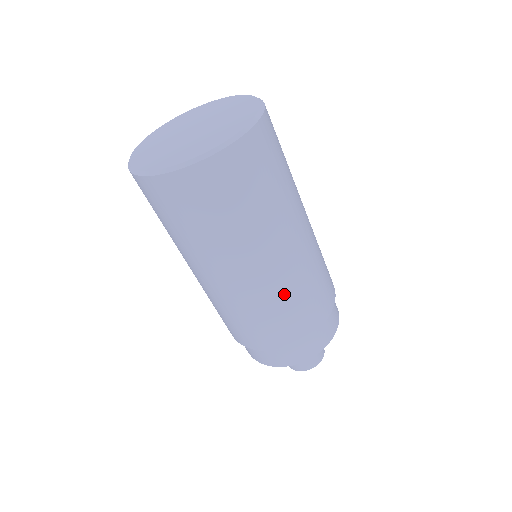
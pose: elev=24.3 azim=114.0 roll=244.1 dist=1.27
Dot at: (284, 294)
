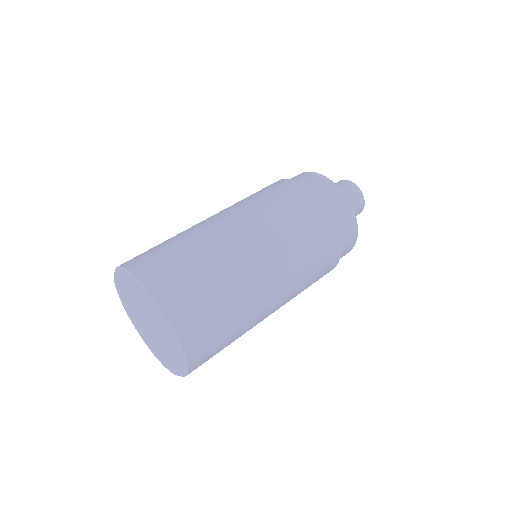
Dot at: (300, 290)
